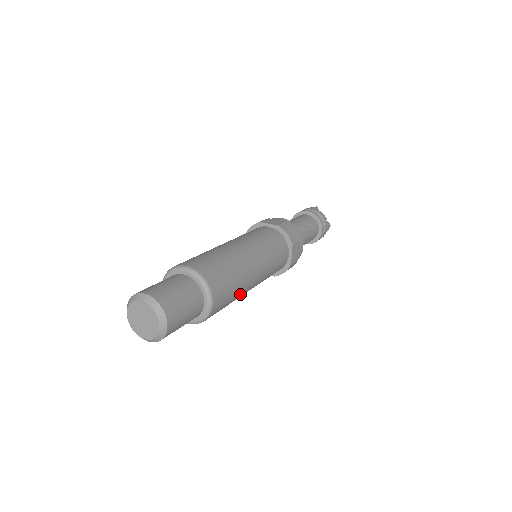
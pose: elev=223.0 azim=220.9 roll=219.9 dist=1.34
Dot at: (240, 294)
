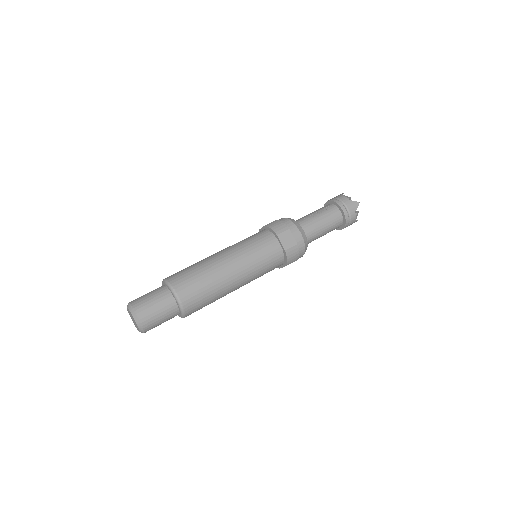
Dot at: (218, 286)
